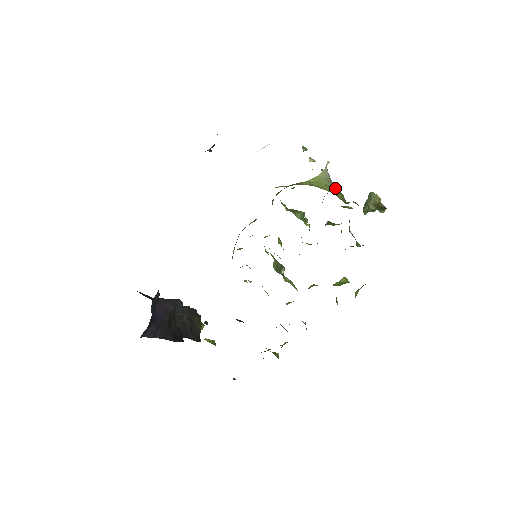
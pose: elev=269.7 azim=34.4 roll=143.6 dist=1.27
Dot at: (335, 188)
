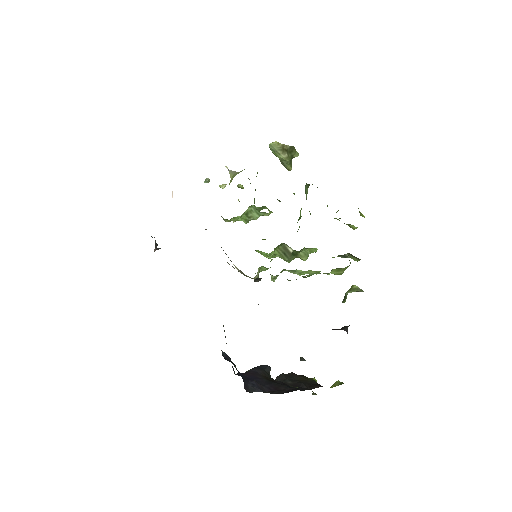
Dot at: occluded
